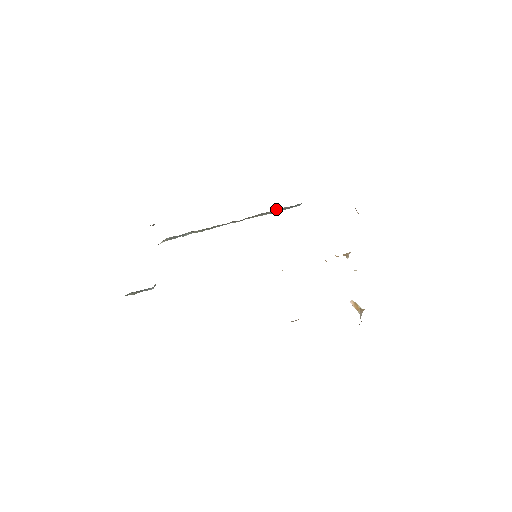
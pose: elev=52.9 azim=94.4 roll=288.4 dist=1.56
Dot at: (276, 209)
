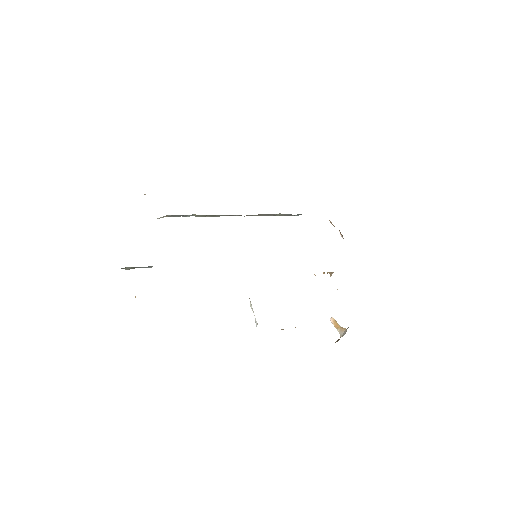
Dot at: (279, 213)
